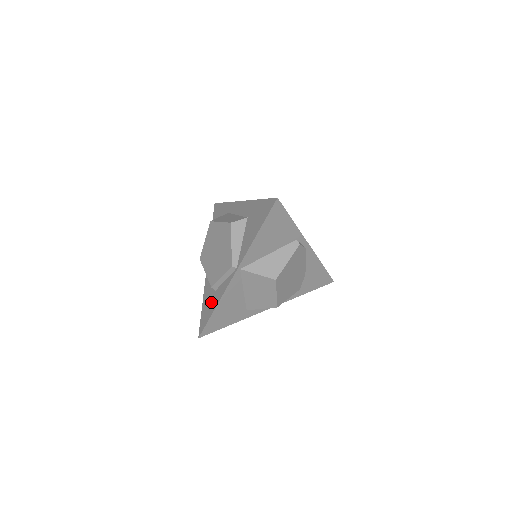
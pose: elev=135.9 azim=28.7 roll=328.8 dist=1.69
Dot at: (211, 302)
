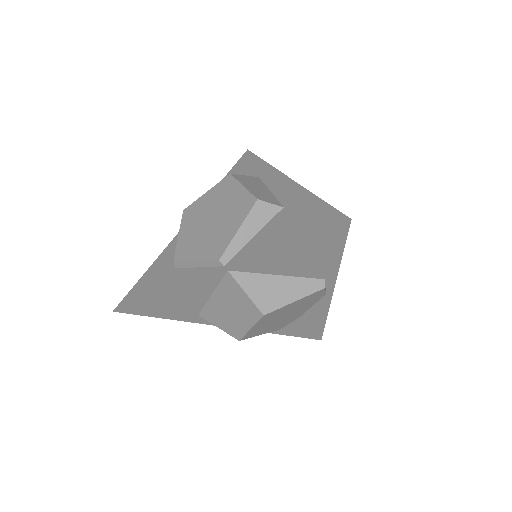
Dot at: (160, 278)
